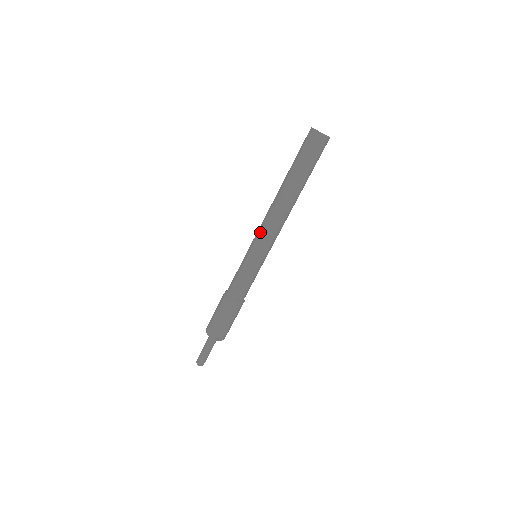
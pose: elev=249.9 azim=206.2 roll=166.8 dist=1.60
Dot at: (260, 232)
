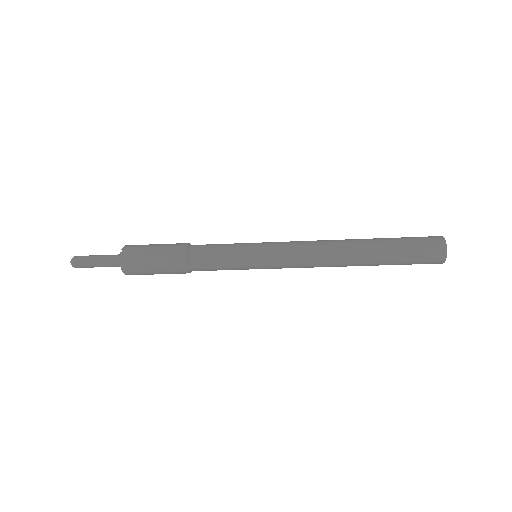
Dot at: occluded
